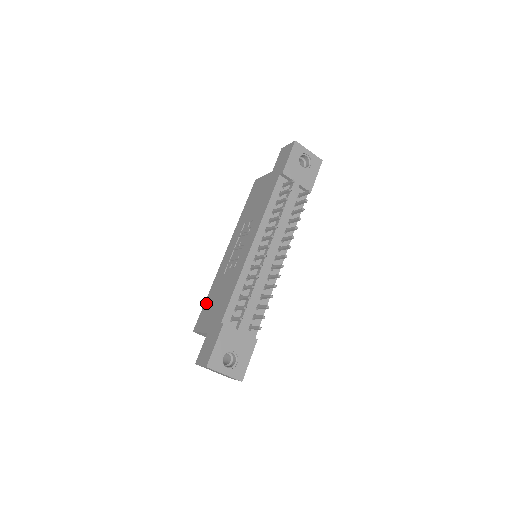
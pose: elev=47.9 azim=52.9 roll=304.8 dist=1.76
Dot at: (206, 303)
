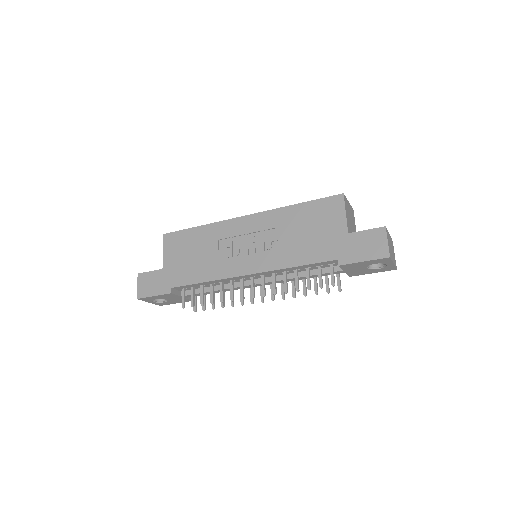
Dot at: (189, 233)
